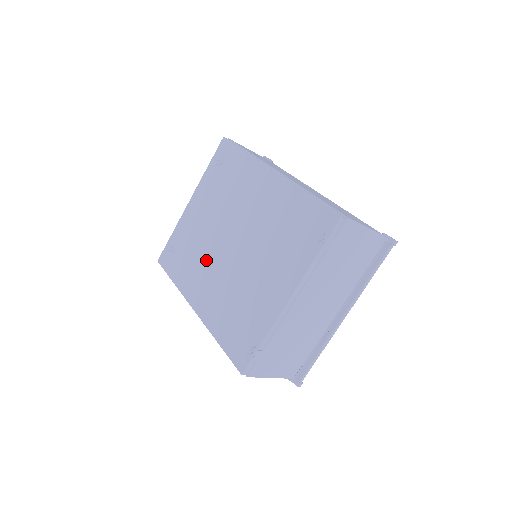
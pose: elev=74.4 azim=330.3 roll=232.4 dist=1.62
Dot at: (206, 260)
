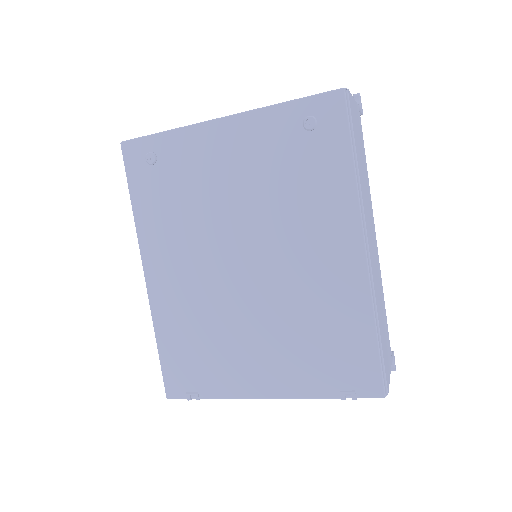
Dot at: (197, 239)
